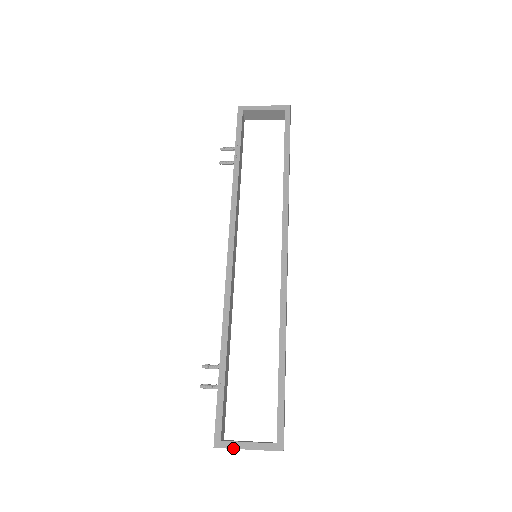
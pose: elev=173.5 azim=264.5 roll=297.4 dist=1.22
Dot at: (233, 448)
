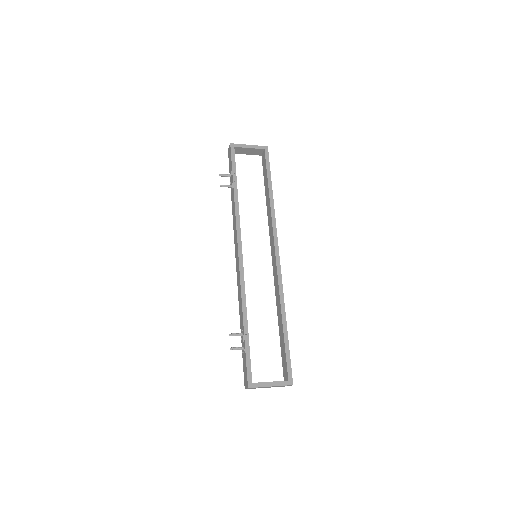
Dot at: (261, 387)
